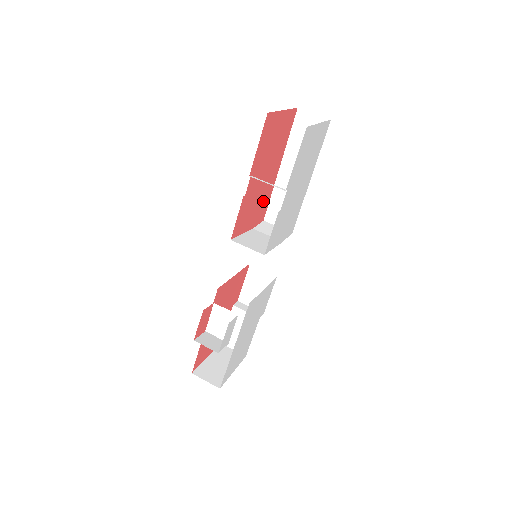
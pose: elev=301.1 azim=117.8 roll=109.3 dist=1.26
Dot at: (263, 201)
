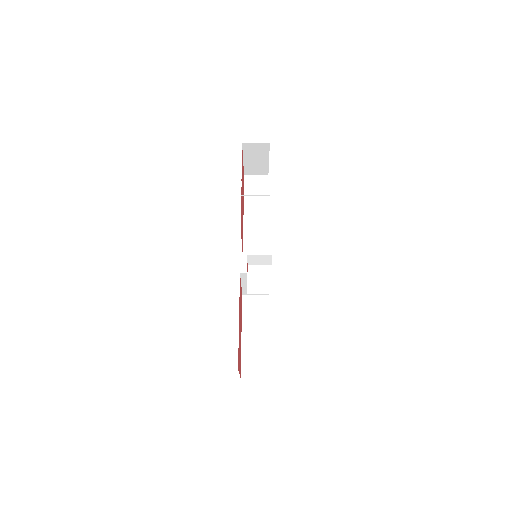
Dot at: occluded
